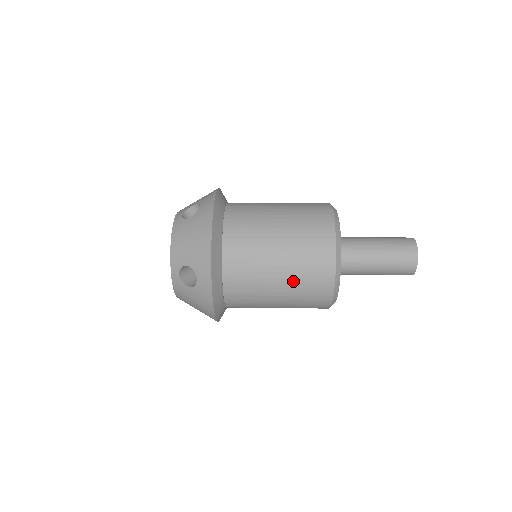
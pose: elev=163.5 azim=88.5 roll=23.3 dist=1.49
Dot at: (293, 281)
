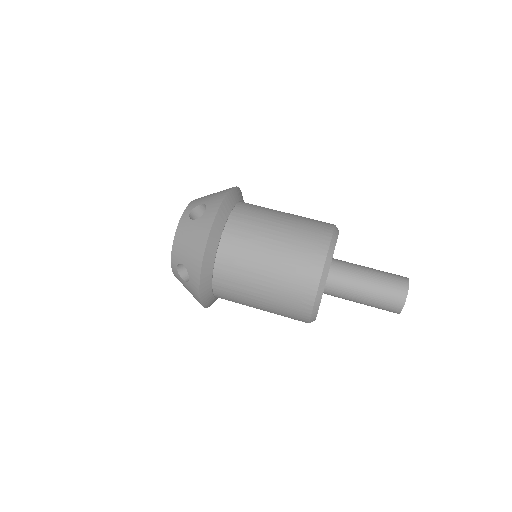
Dot at: occluded
